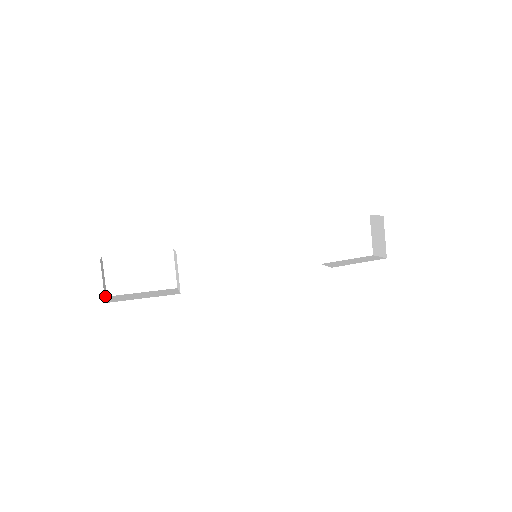
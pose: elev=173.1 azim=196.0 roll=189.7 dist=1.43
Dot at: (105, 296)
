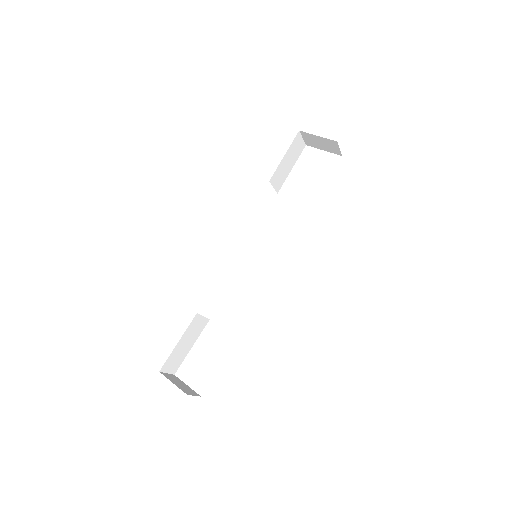
Dot at: (189, 393)
